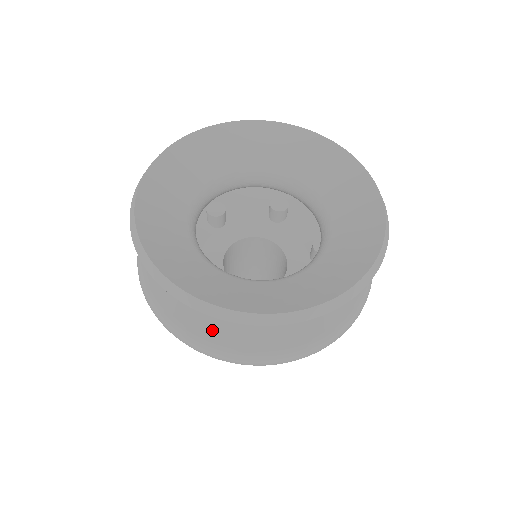
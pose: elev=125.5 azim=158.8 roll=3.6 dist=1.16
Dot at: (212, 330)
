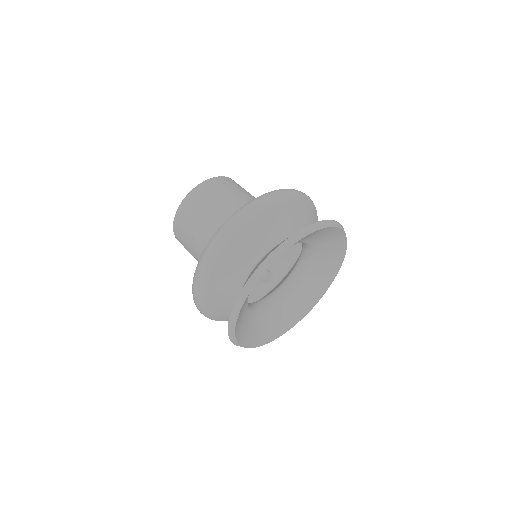
Dot at: occluded
